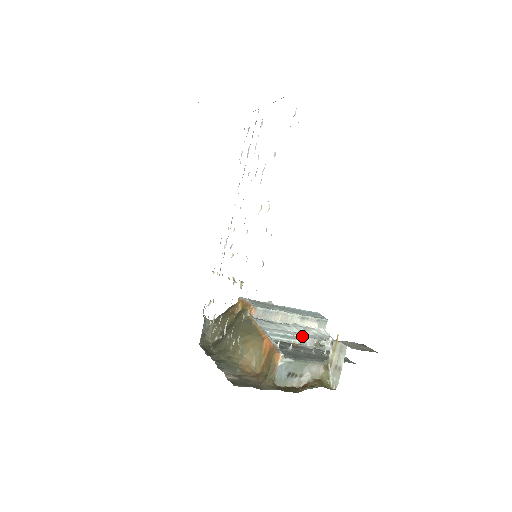
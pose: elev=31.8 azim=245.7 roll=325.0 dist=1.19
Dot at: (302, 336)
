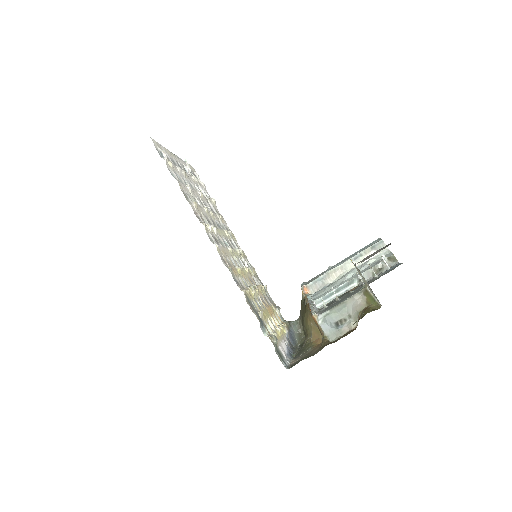
Dot at: (355, 277)
